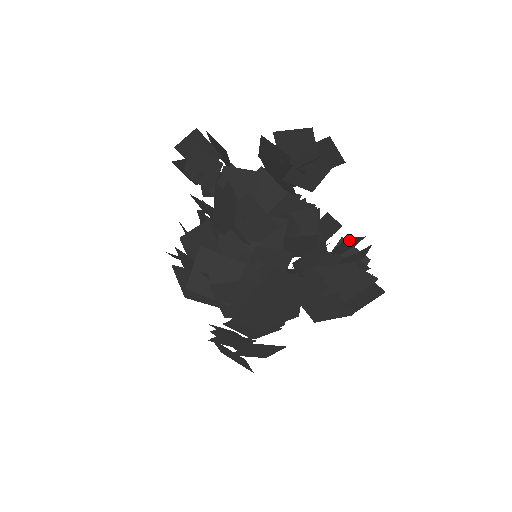
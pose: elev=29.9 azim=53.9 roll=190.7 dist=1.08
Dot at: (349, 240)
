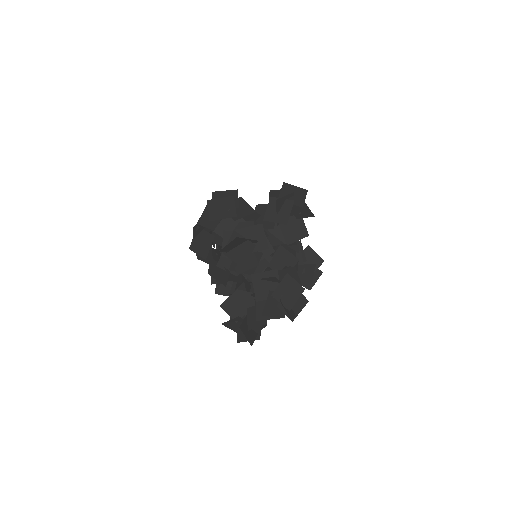
Dot at: occluded
